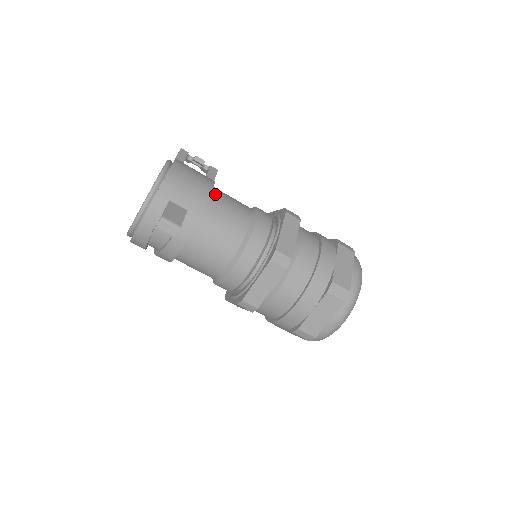
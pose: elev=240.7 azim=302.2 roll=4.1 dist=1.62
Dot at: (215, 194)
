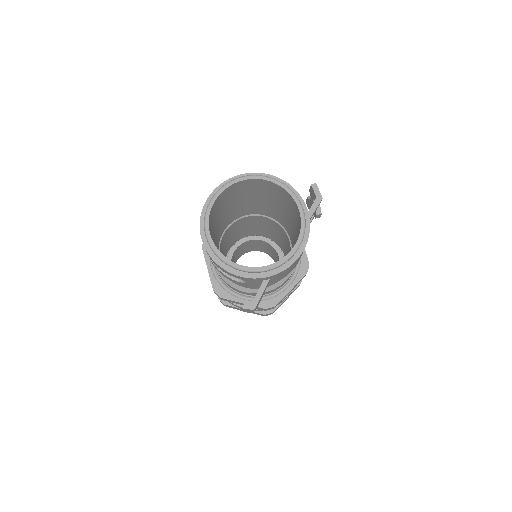
Dot at: occluded
